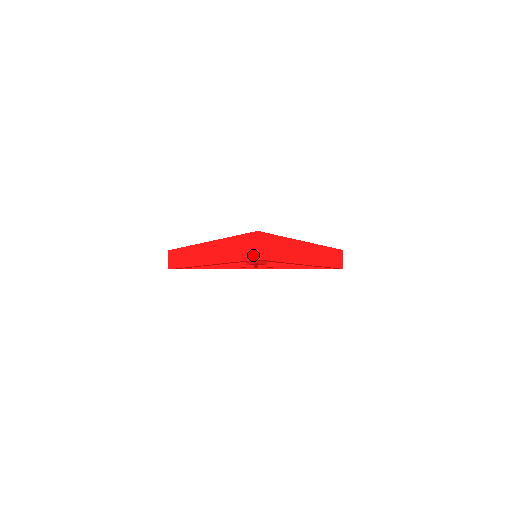
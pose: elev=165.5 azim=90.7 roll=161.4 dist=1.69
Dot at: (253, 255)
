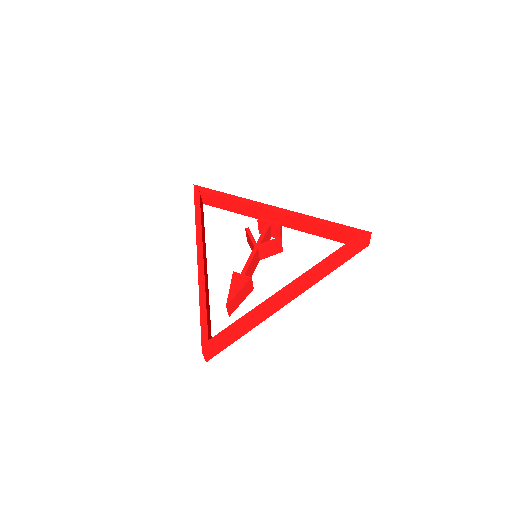
Dot at: occluded
